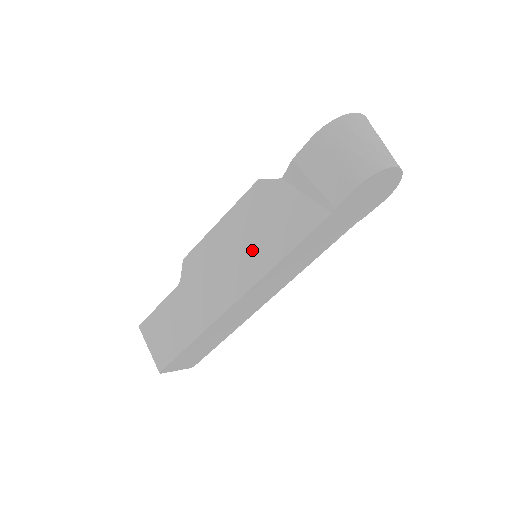
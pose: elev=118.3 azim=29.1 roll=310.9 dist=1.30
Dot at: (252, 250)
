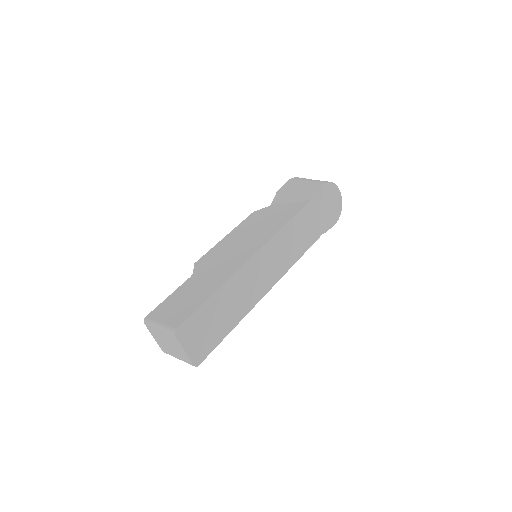
Dot at: (258, 233)
